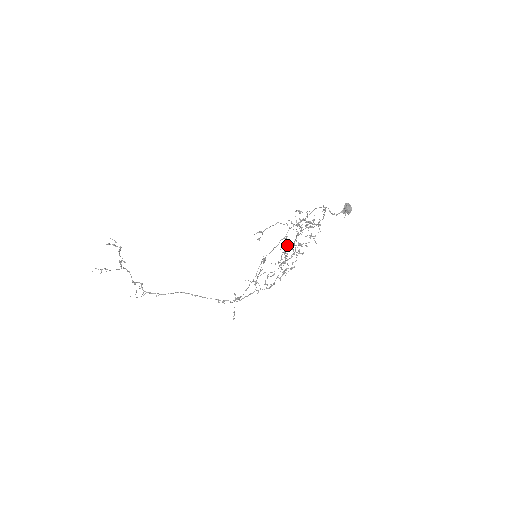
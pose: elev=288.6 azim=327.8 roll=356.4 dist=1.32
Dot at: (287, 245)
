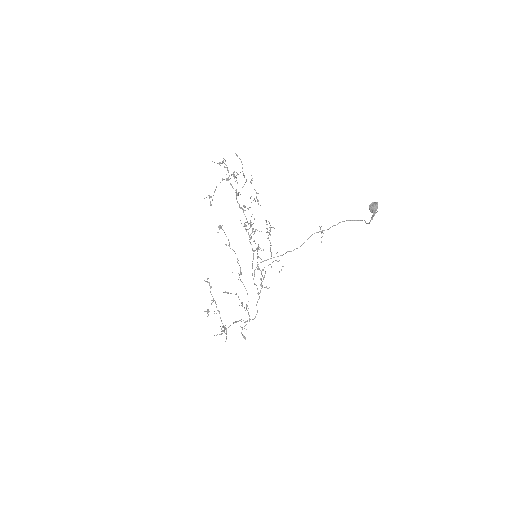
Dot at: occluded
